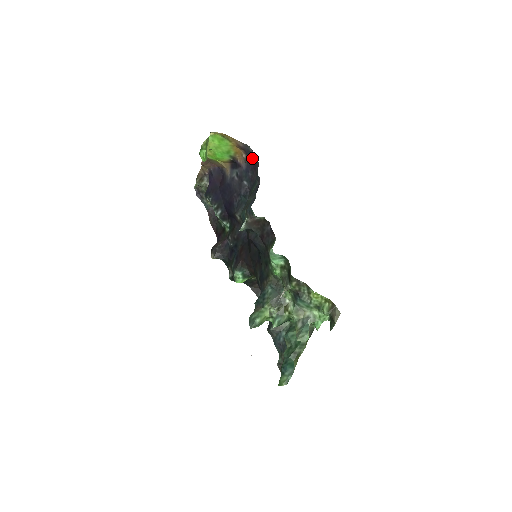
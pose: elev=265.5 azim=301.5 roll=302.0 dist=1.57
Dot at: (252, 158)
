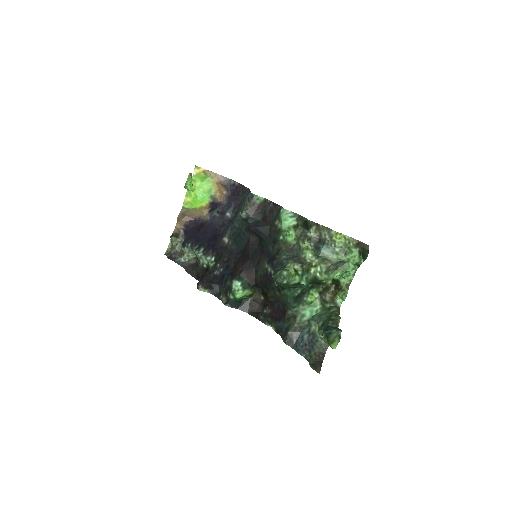
Dot at: (233, 190)
